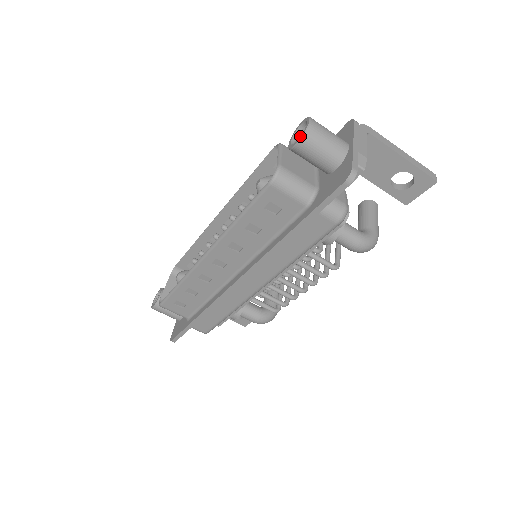
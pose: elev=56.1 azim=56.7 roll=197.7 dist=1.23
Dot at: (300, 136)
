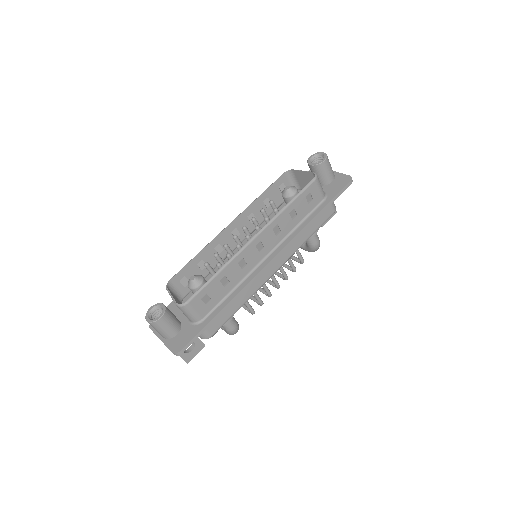
Dot at: (324, 158)
